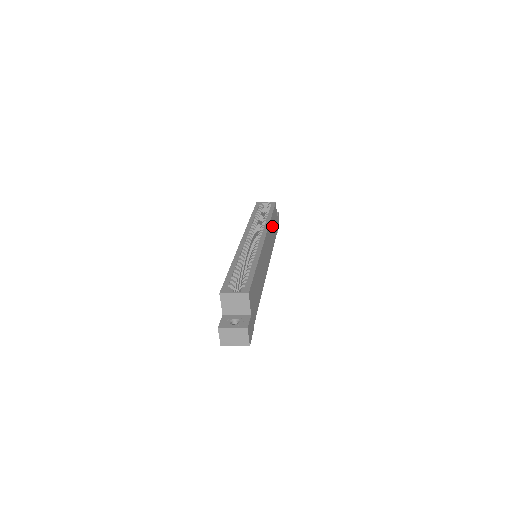
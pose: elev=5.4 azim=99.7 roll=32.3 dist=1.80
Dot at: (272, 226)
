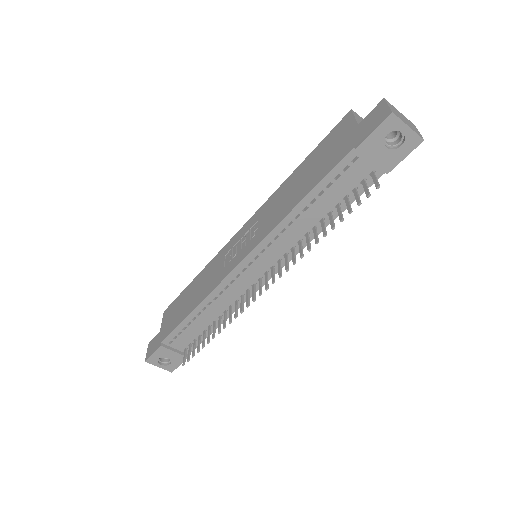
Dot at: occluded
